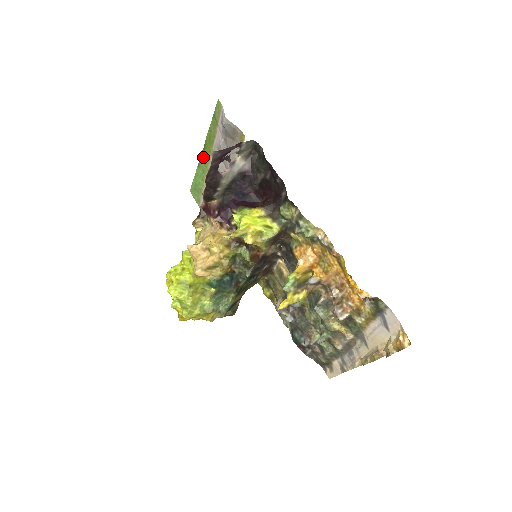
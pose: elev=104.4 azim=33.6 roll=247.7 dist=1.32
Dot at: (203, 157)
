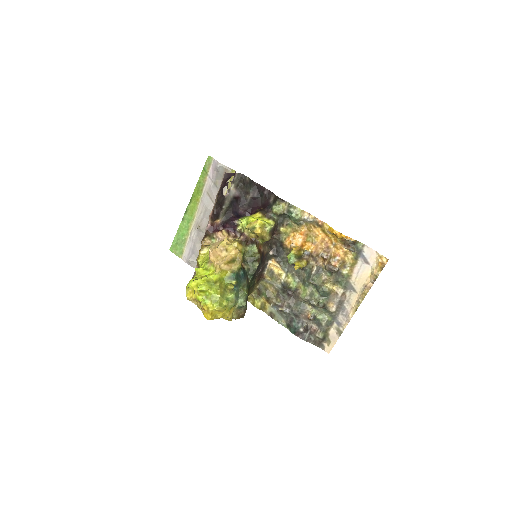
Dot at: (189, 209)
